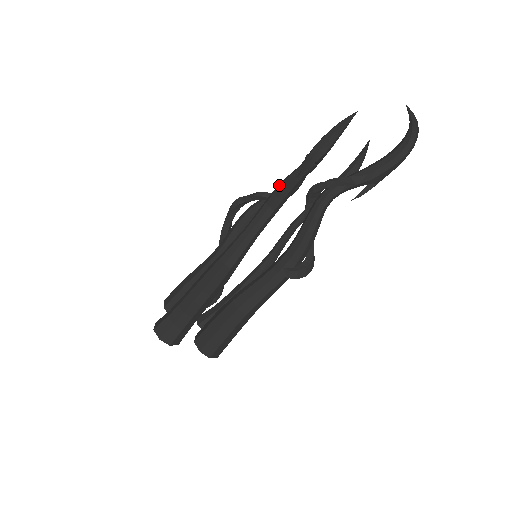
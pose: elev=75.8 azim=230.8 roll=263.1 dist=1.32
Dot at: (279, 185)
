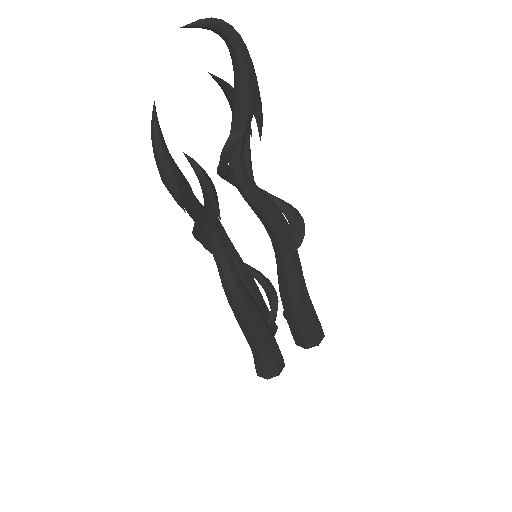
Dot at: occluded
